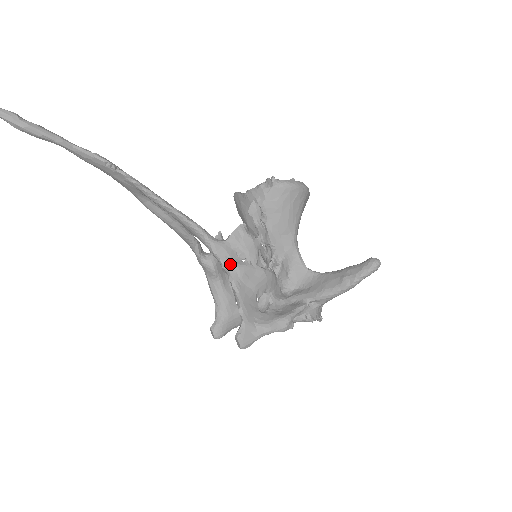
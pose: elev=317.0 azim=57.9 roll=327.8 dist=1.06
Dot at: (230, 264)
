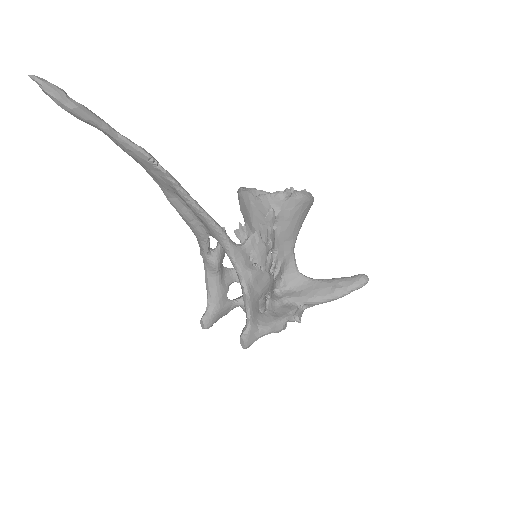
Dot at: (244, 269)
